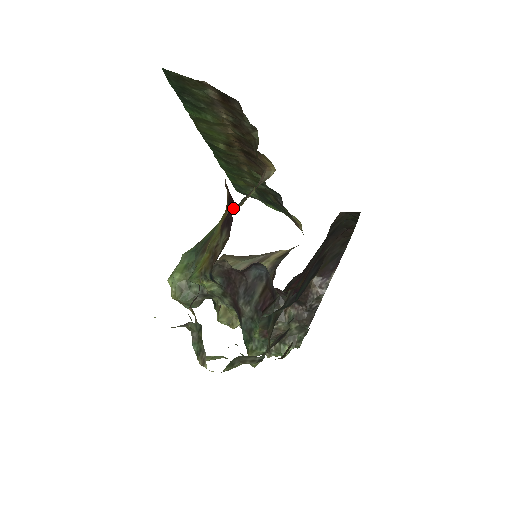
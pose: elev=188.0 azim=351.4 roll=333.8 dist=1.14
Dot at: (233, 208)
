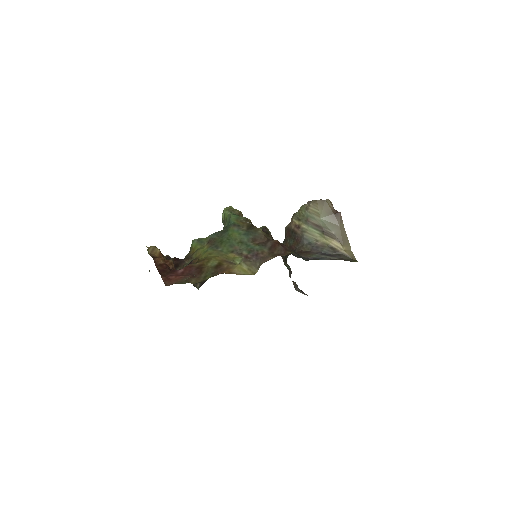
Dot at: occluded
